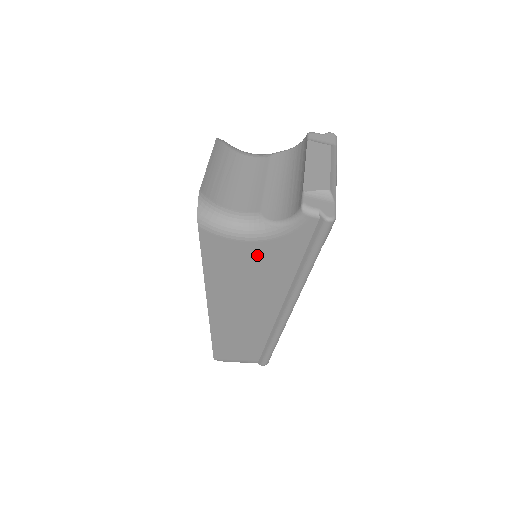
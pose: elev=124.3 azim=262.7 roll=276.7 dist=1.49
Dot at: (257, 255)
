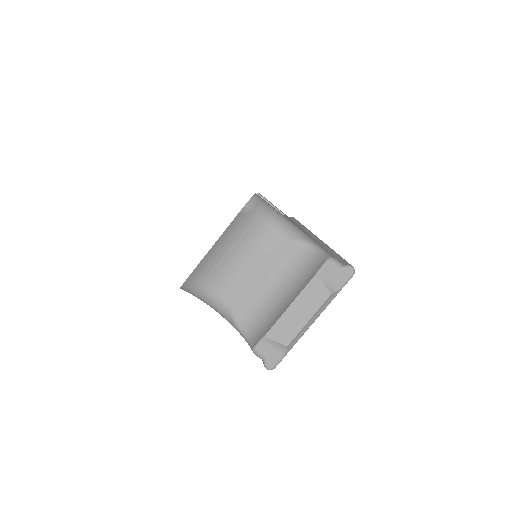
Dot at: occluded
